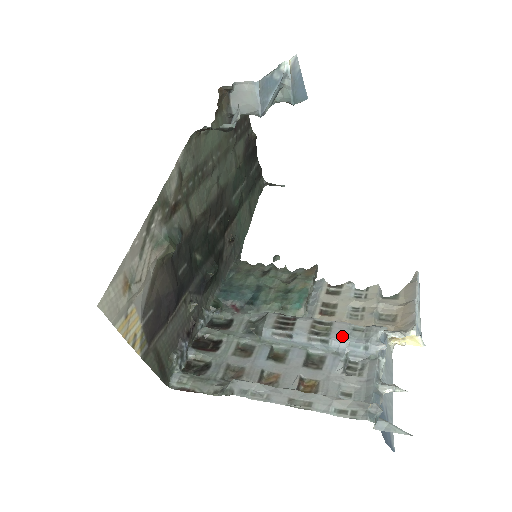
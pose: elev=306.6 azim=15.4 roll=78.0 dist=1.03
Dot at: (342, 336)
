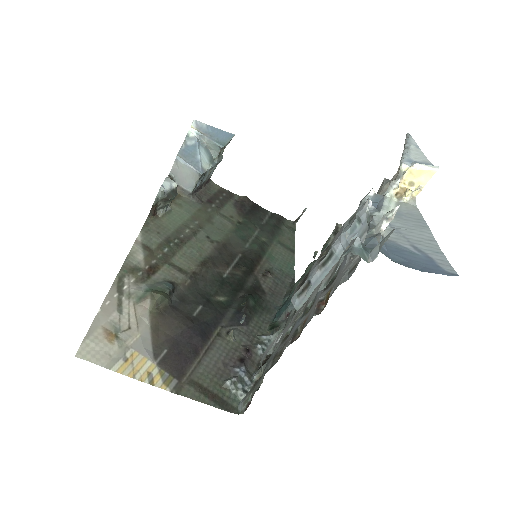
Dot at: (339, 235)
